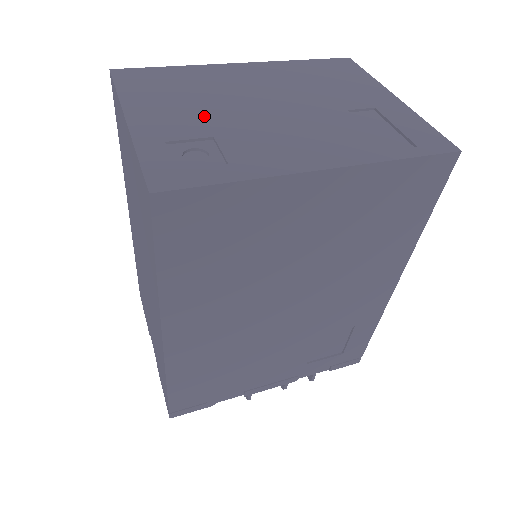
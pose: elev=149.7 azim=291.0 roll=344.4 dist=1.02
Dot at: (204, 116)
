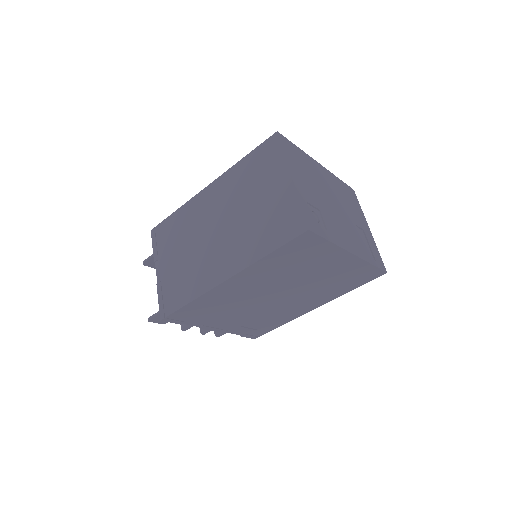
Dot at: (315, 194)
